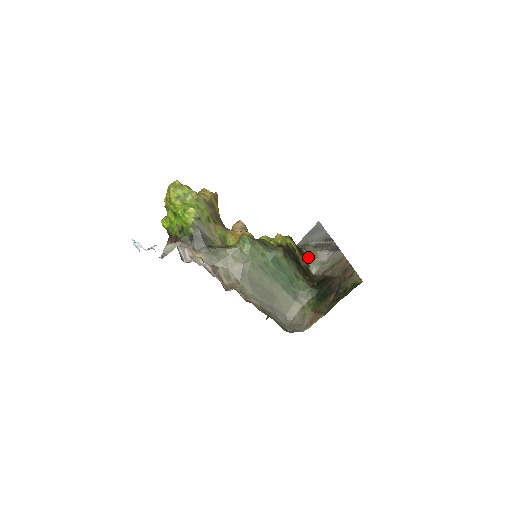
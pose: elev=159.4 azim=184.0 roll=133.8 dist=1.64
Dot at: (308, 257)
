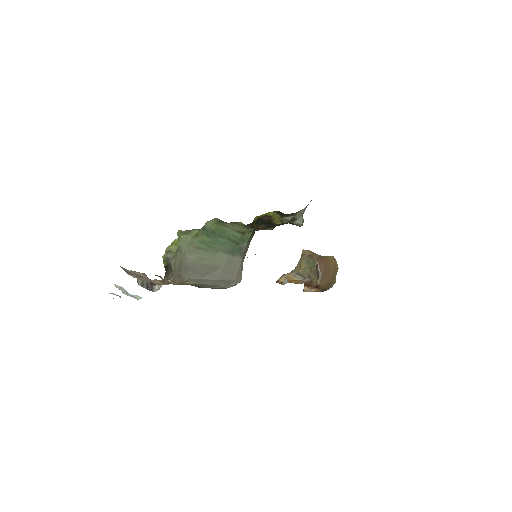
Dot at: (297, 214)
